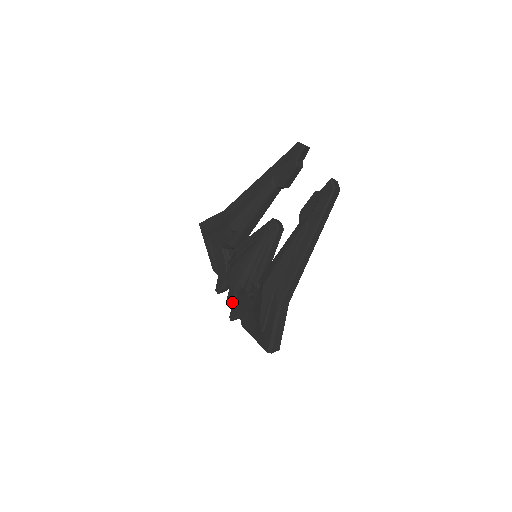
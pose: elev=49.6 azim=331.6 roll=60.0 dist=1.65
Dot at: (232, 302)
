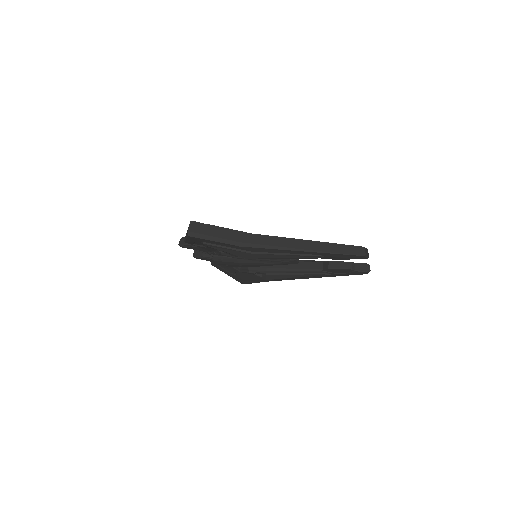
Dot at: occluded
